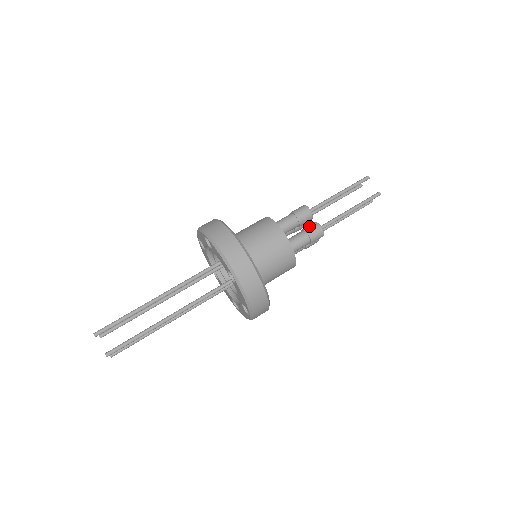
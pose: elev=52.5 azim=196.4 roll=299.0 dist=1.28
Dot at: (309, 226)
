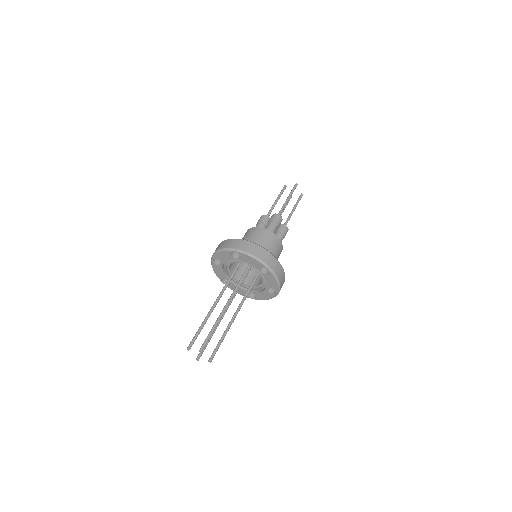
Dot at: occluded
